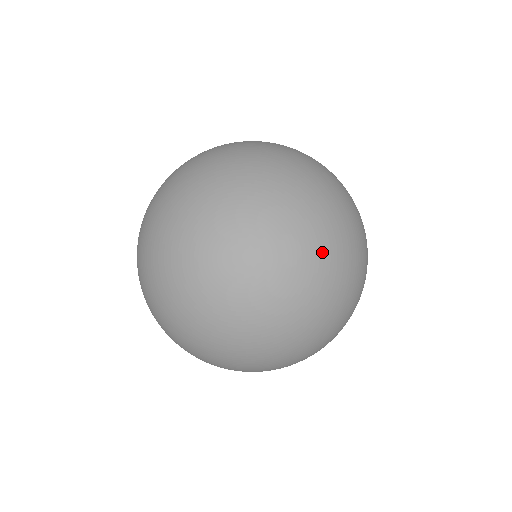
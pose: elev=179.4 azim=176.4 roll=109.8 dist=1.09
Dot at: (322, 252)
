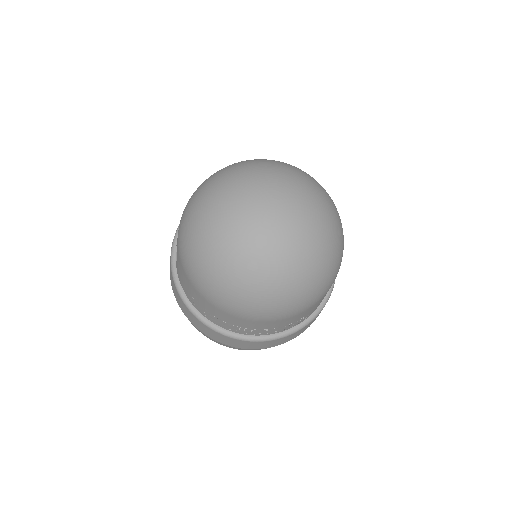
Dot at: (321, 224)
